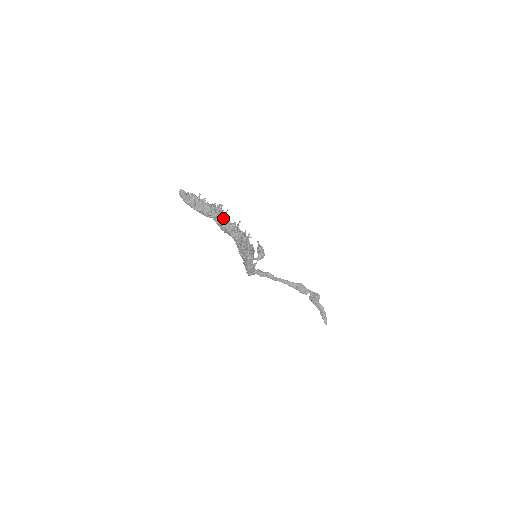
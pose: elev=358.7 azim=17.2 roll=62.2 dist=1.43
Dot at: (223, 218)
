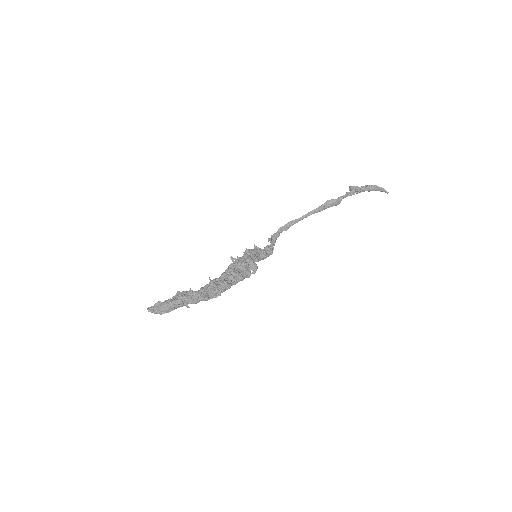
Dot at: (192, 298)
